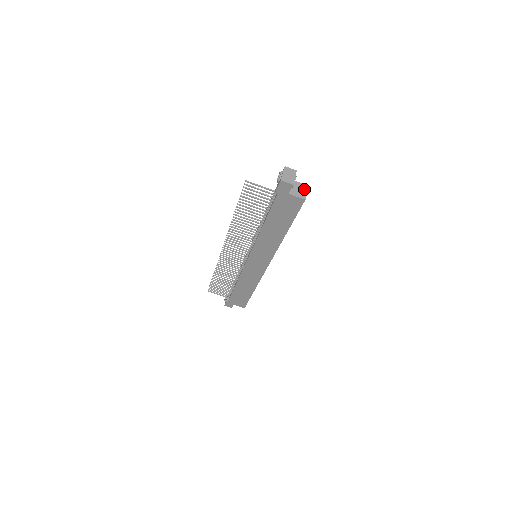
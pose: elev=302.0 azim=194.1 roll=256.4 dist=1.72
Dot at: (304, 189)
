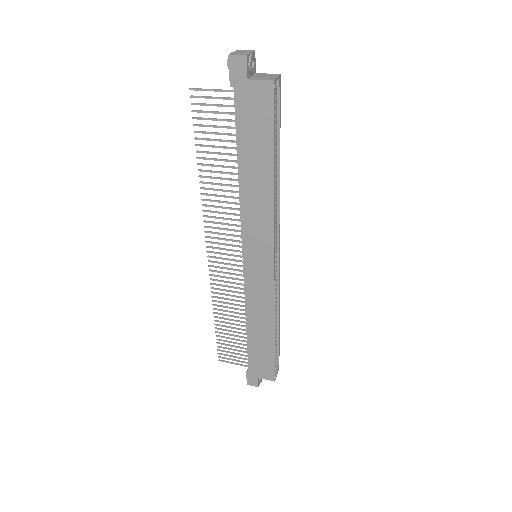
Dot at: (272, 76)
